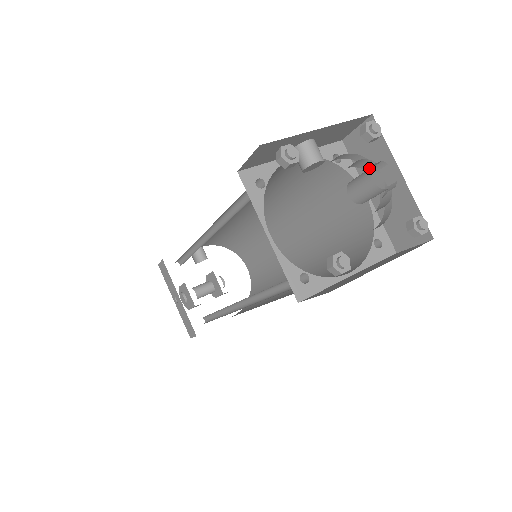
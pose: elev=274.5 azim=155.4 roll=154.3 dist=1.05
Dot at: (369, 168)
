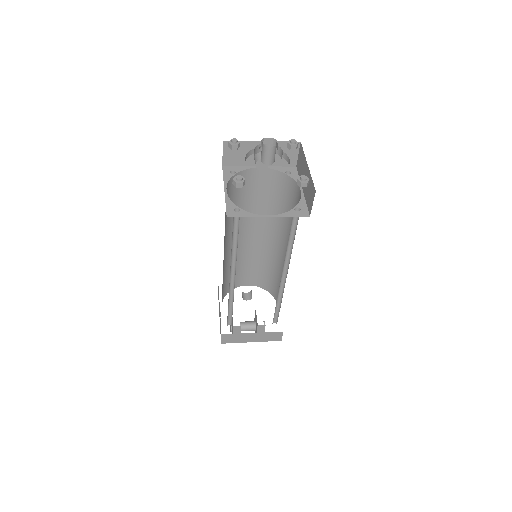
Dot at: (277, 151)
